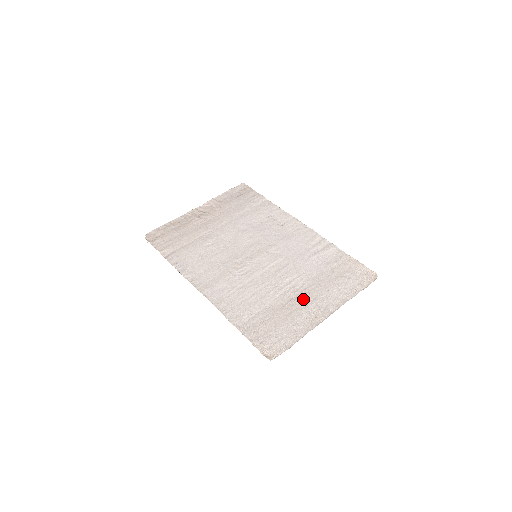
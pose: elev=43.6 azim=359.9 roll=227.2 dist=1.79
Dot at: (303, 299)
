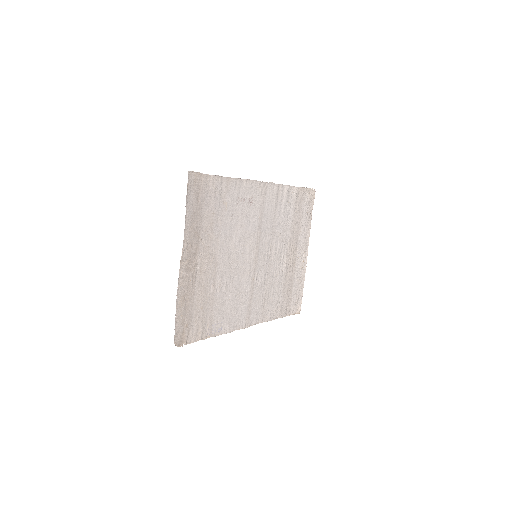
Dot at: (293, 257)
